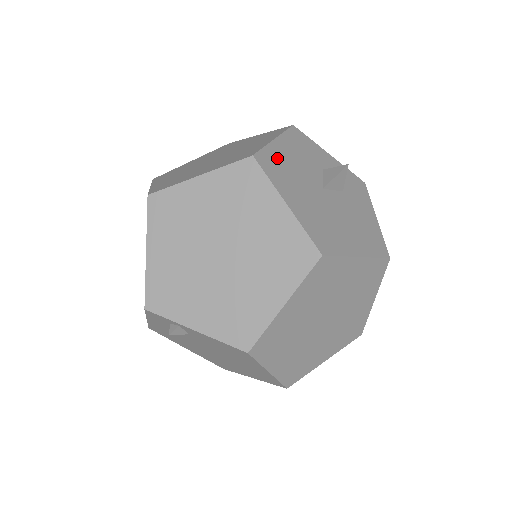
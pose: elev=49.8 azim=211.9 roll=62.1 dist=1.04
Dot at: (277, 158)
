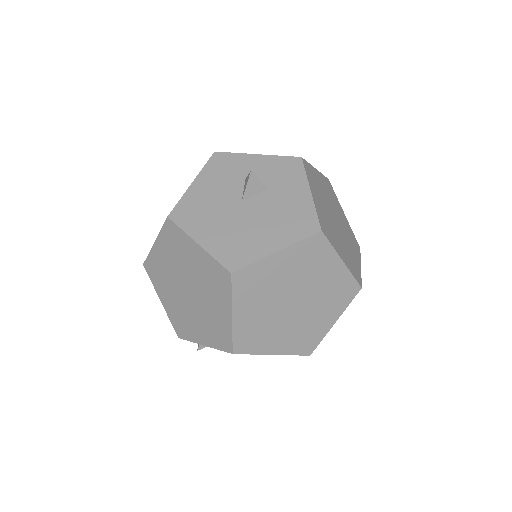
Dot at: (192, 202)
